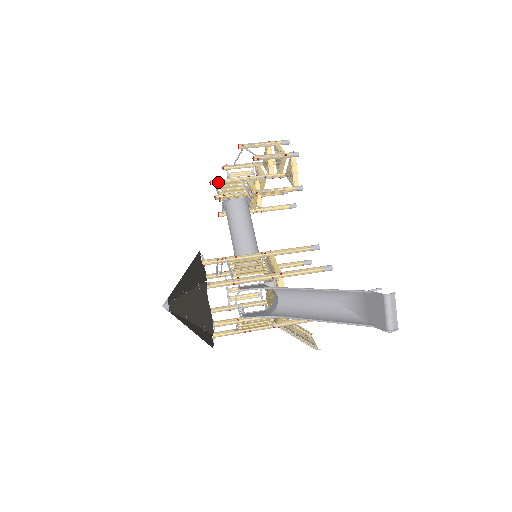
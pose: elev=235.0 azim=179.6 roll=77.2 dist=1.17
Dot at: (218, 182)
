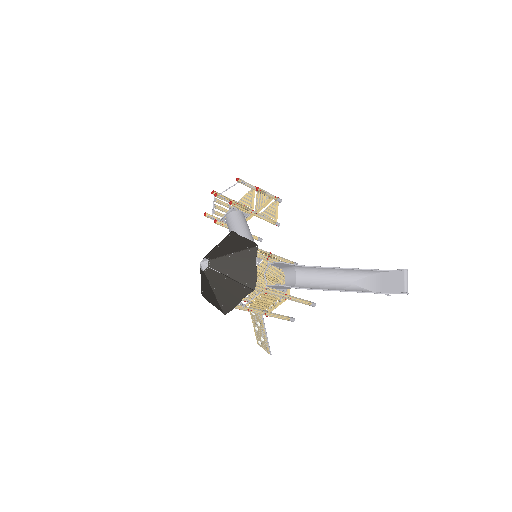
Dot at: (221, 196)
